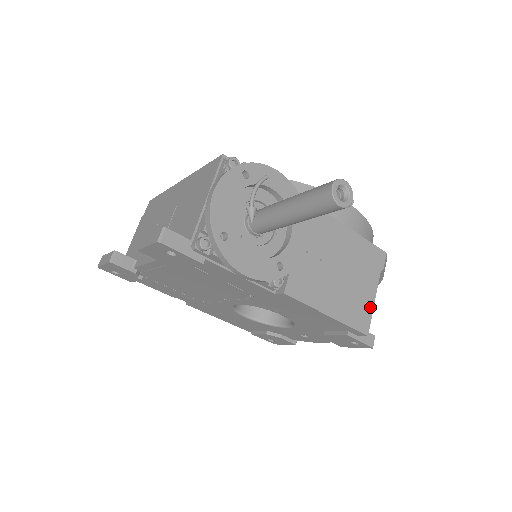
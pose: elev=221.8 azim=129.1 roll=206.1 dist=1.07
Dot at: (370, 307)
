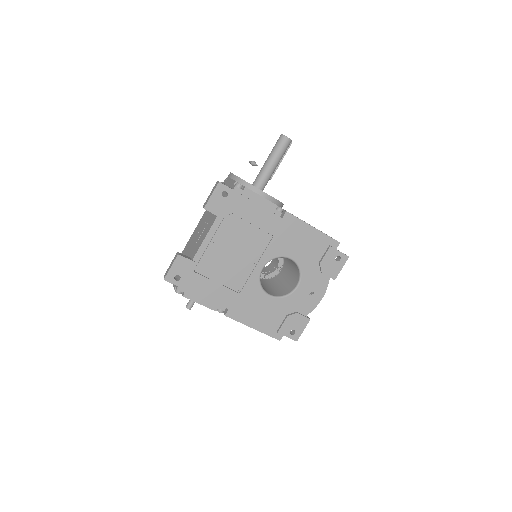
Dot at: occluded
